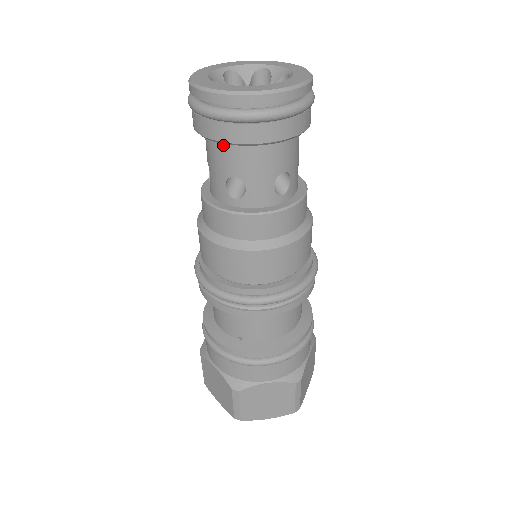
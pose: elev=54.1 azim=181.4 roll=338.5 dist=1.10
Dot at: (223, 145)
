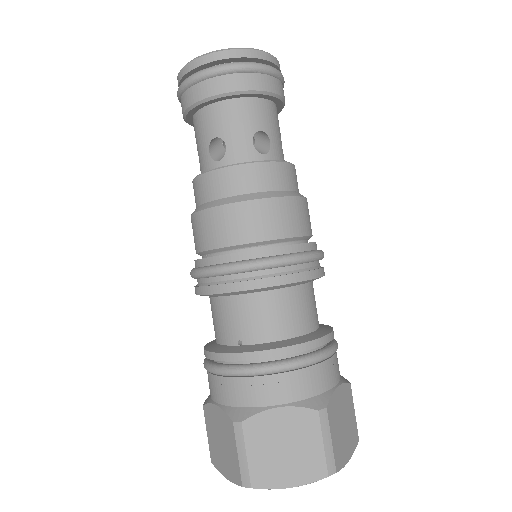
Dot at: (203, 112)
